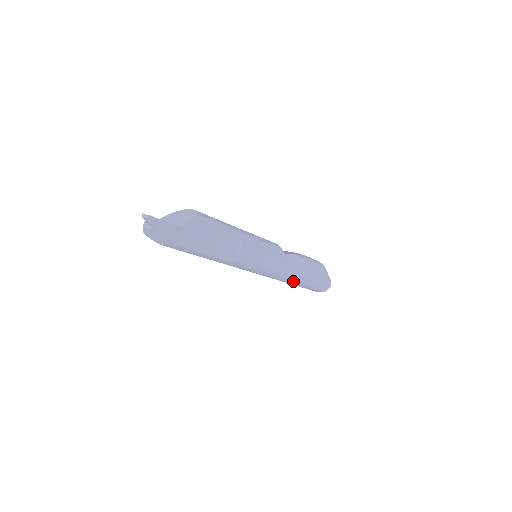
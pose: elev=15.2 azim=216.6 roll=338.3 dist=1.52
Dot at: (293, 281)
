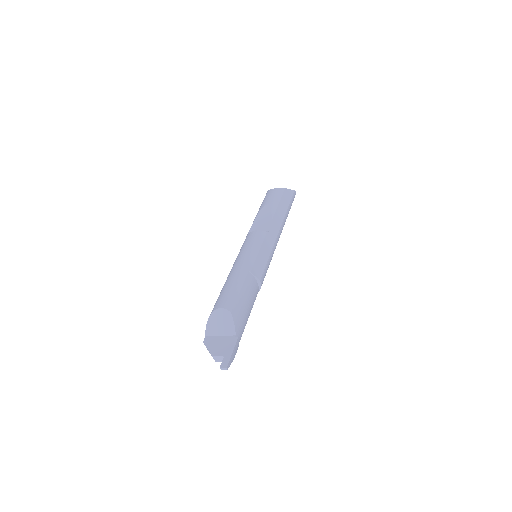
Dot at: occluded
